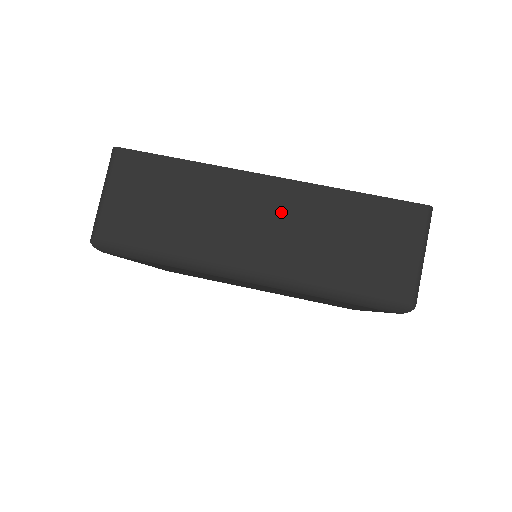
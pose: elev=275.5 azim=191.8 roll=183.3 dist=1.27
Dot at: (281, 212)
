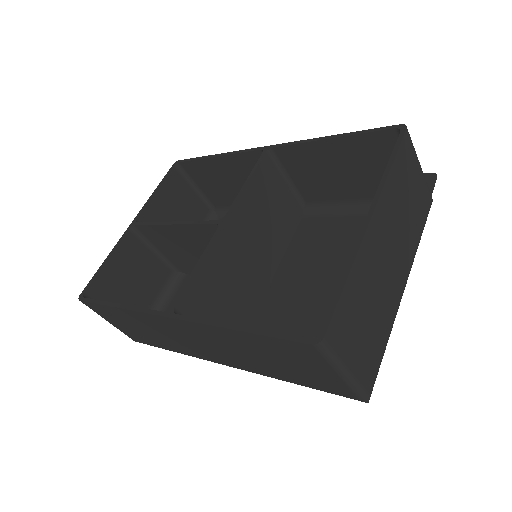
Dot at: (202, 339)
